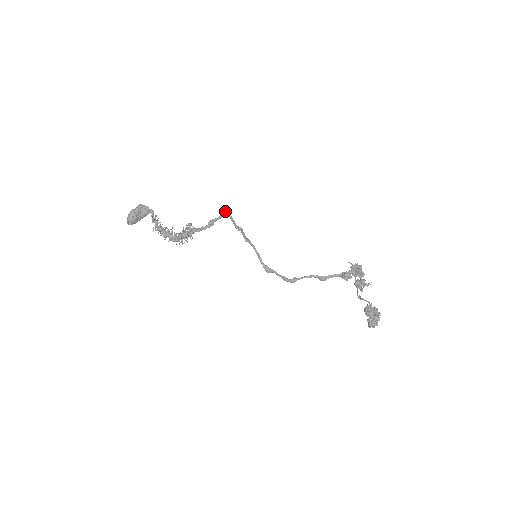
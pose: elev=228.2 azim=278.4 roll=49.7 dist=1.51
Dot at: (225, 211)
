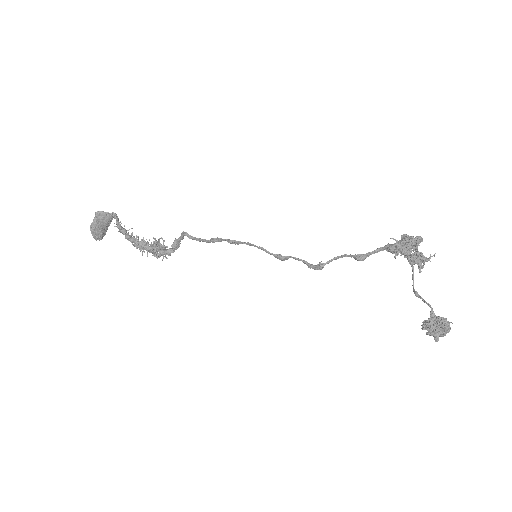
Dot at: (182, 233)
